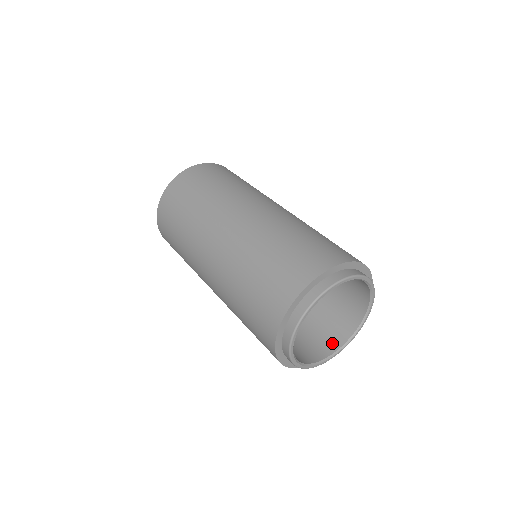
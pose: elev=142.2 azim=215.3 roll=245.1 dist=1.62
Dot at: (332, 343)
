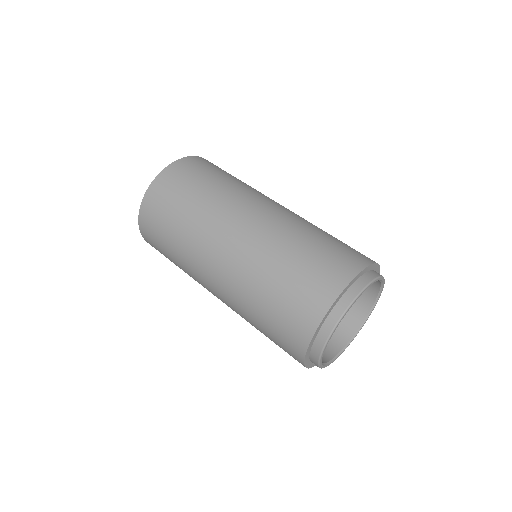
Dot at: (336, 343)
